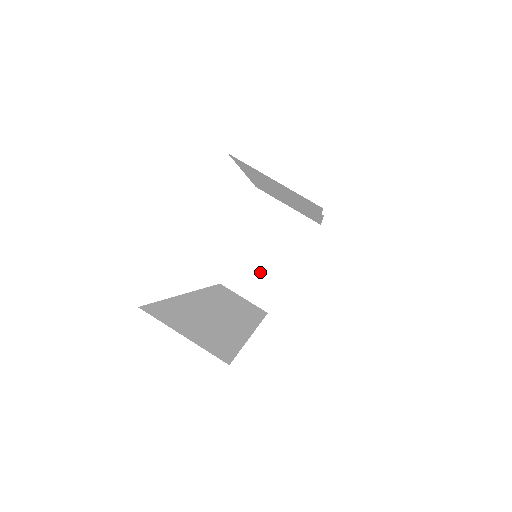
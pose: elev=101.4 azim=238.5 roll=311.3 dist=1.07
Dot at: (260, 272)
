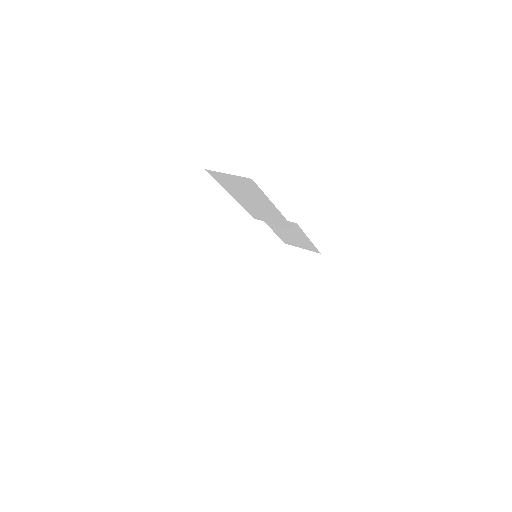
Dot at: (283, 296)
